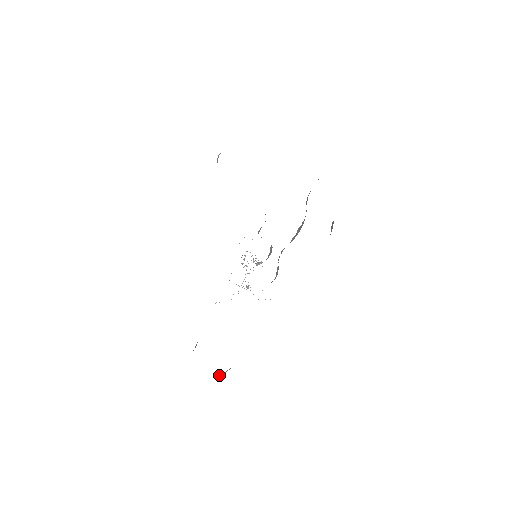
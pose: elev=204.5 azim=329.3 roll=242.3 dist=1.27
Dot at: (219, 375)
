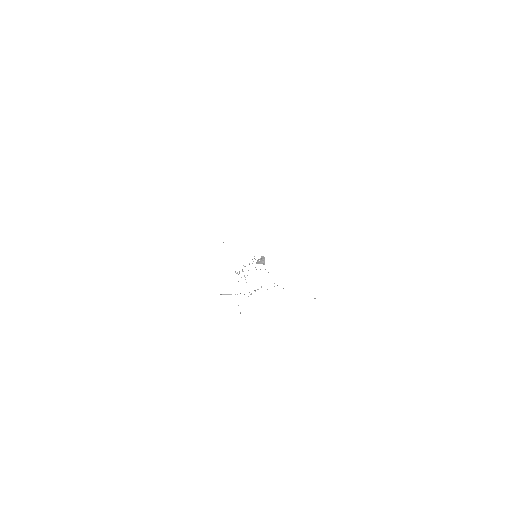
Dot at: occluded
